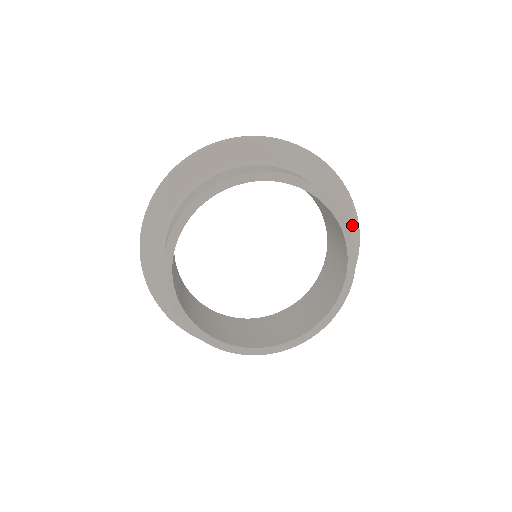
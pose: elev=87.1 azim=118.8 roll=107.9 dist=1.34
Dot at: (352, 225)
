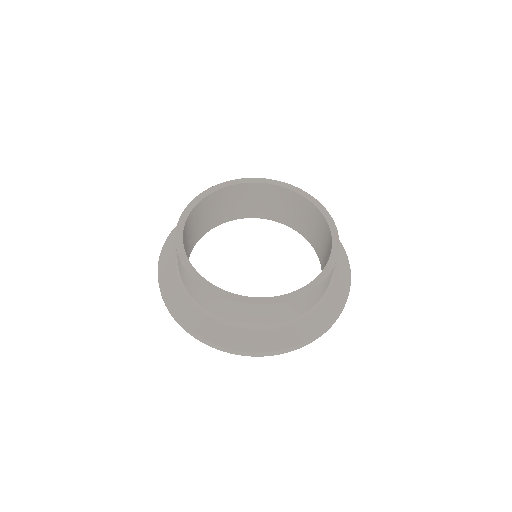
Dot at: (341, 294)
